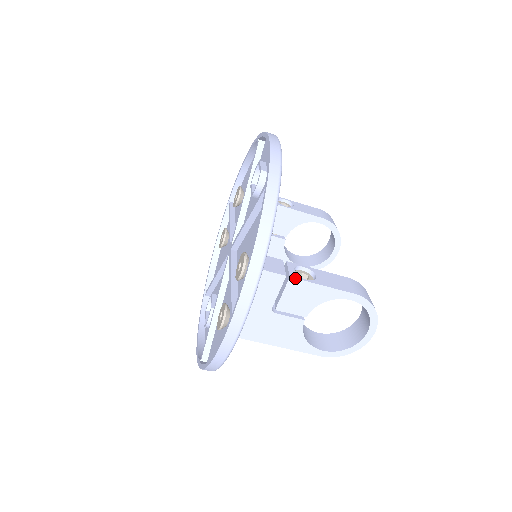
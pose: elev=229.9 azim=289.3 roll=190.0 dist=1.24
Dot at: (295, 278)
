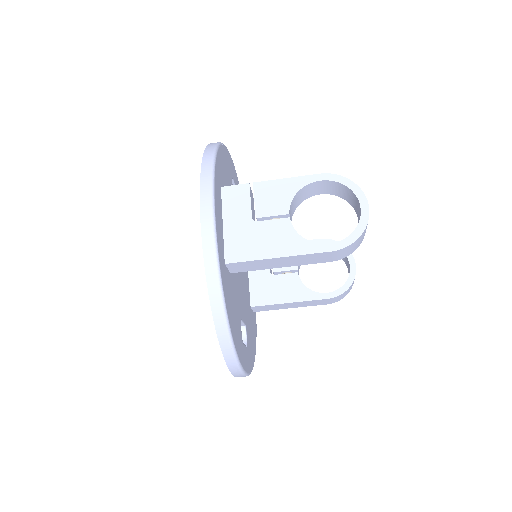
Dot at: (258, 182)
